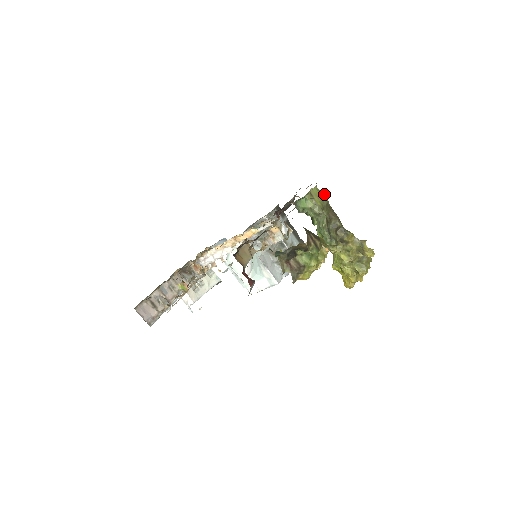
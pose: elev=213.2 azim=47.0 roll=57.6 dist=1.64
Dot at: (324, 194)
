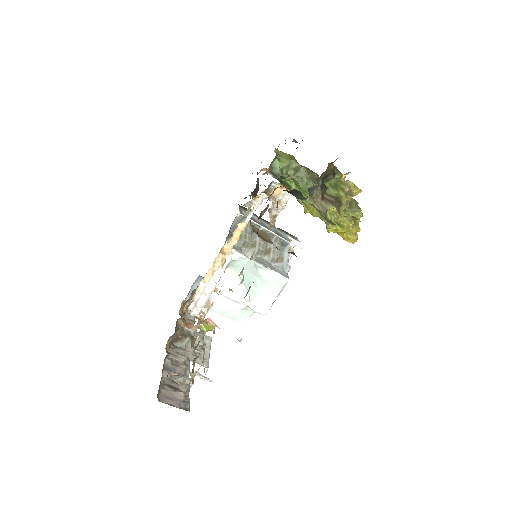
Dot at: occluded
